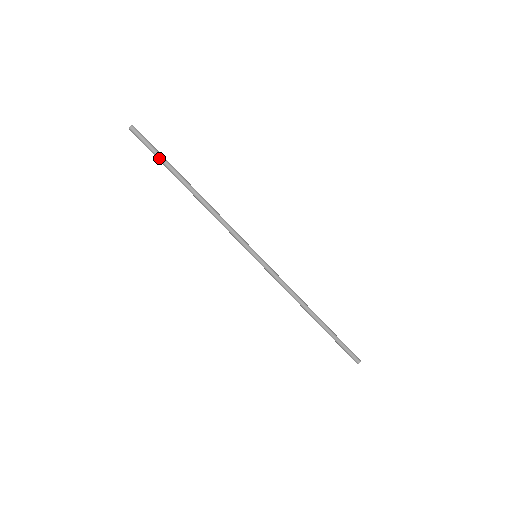
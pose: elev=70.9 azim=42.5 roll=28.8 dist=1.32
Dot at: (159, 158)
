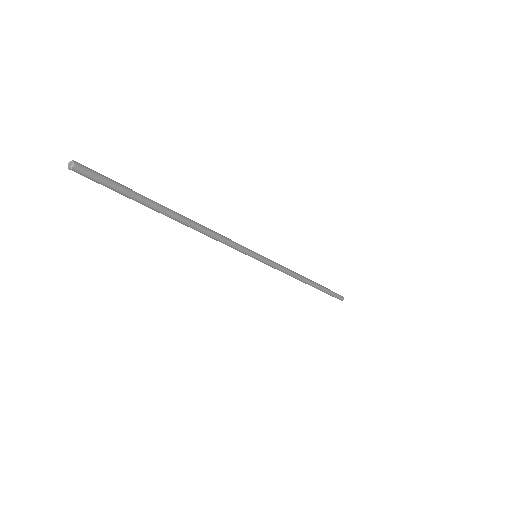
Dot at: (125, 196)
